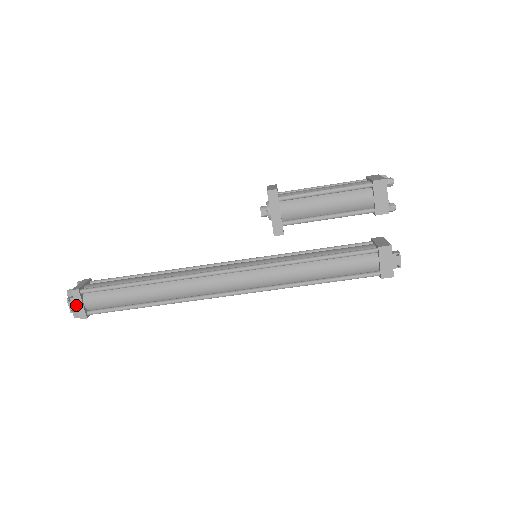
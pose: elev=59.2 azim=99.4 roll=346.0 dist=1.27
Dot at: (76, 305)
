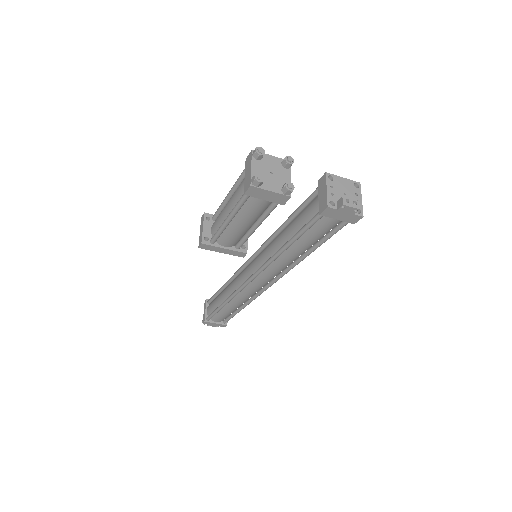
Dot at: (214, 325)
